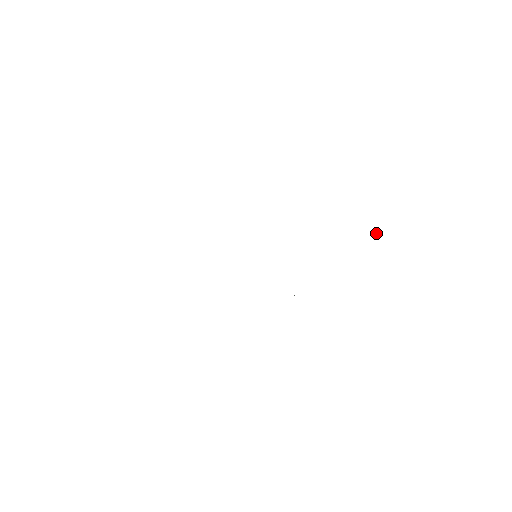
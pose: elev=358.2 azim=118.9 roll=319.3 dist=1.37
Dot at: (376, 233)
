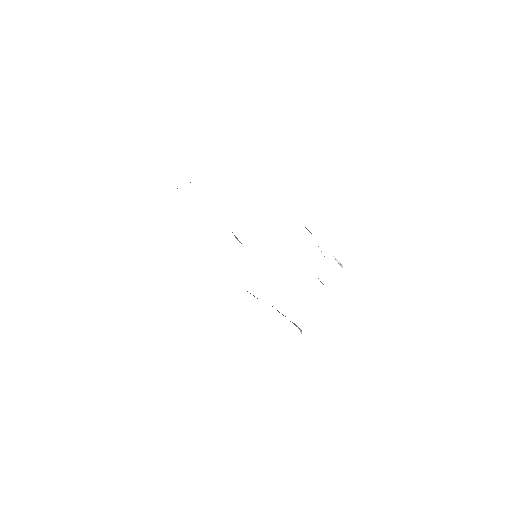
Dot at: occluded
